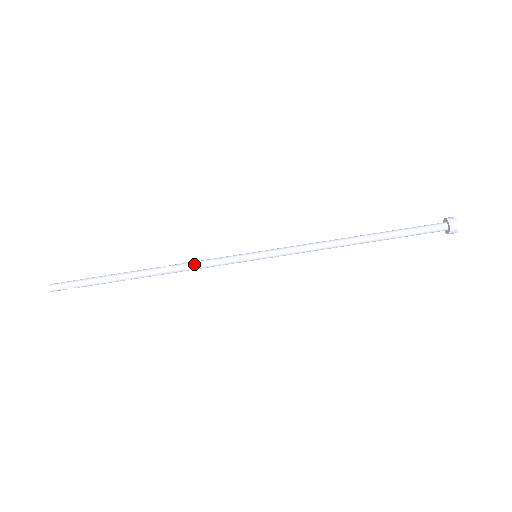
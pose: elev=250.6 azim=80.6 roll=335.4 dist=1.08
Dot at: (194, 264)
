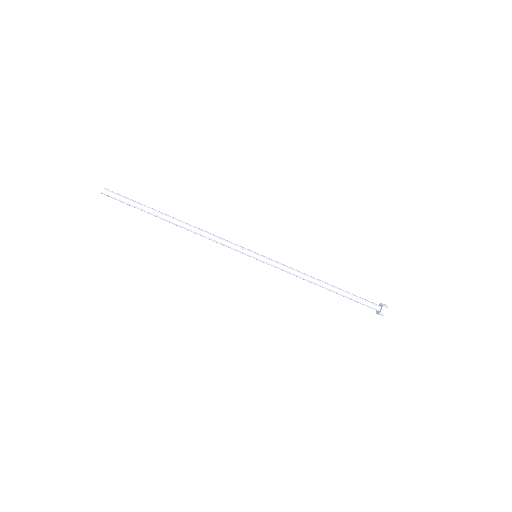
Dot at: (213, 237)
